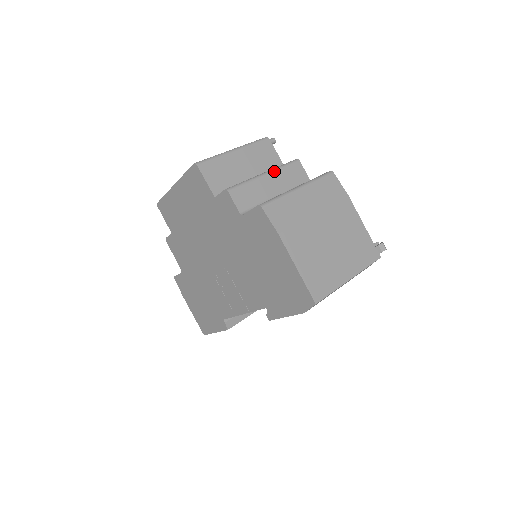
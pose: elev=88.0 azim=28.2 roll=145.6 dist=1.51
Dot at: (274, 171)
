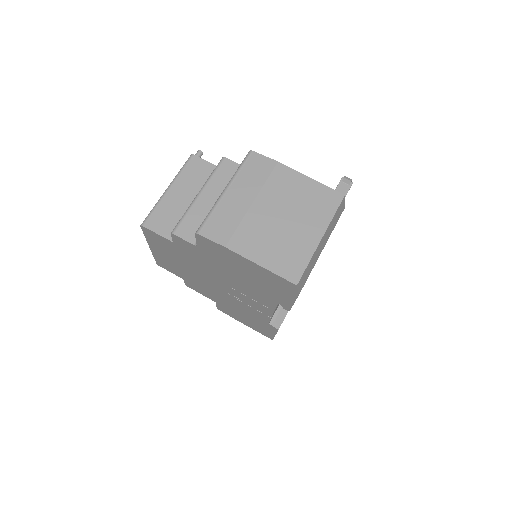
Dot at: (206, 185)
